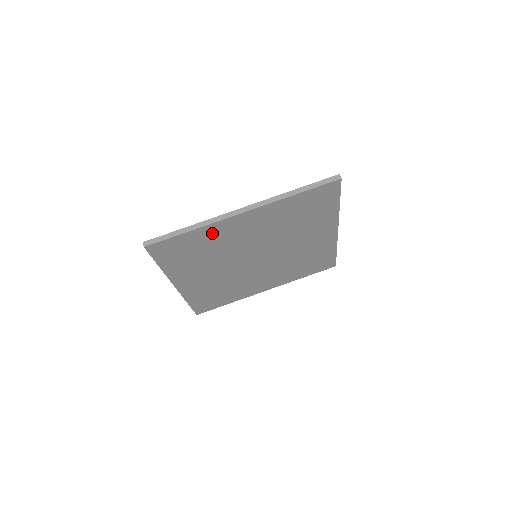
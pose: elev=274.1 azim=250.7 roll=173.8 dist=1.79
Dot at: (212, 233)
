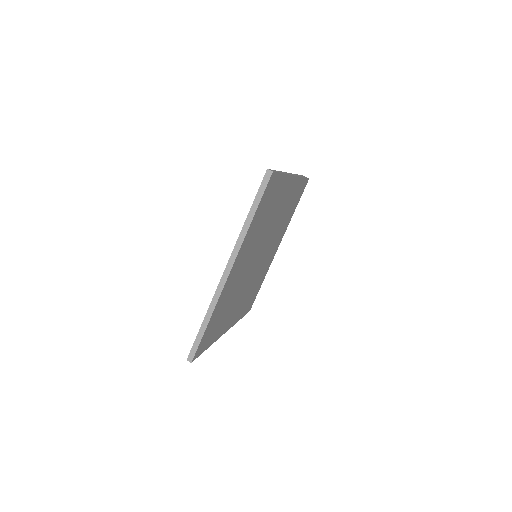
Dot at: (222, 301)
